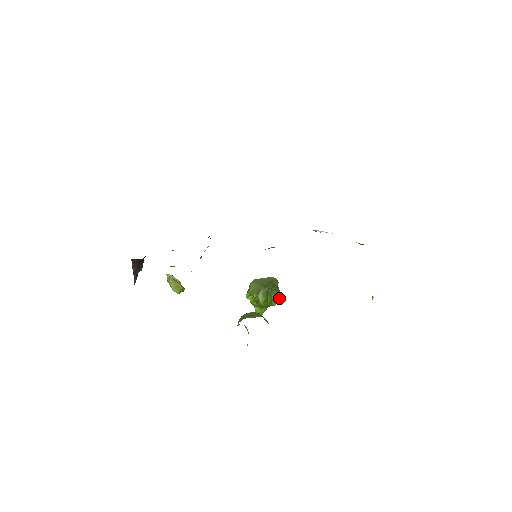
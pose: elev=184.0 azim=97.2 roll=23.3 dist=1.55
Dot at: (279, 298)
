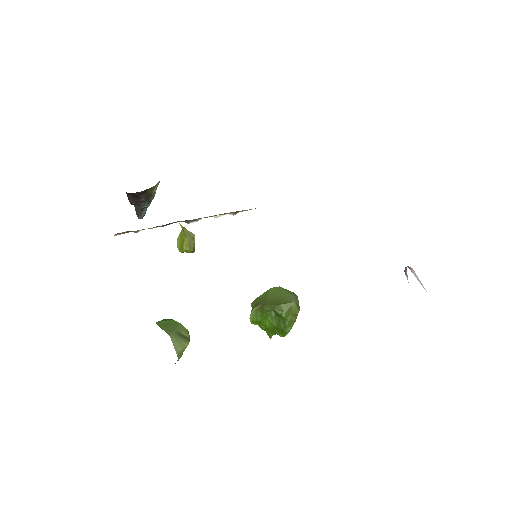
Dot at: (286, 331)
